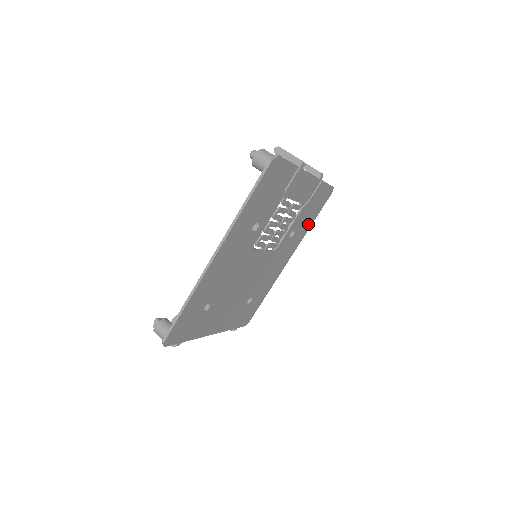
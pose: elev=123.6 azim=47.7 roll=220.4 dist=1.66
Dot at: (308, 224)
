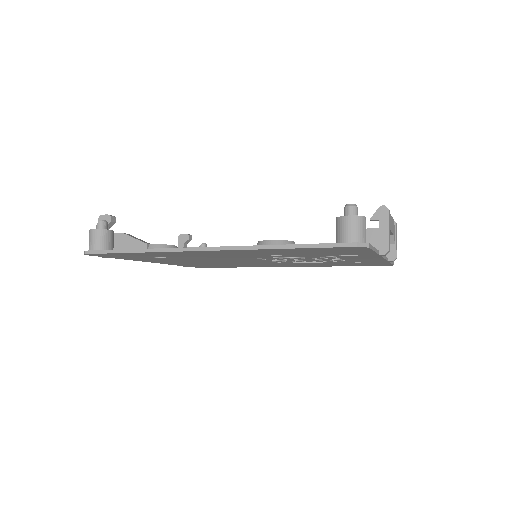
Dot at: (336, 265)
